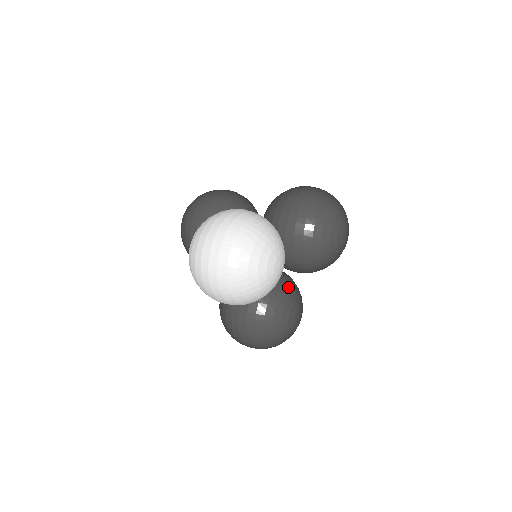
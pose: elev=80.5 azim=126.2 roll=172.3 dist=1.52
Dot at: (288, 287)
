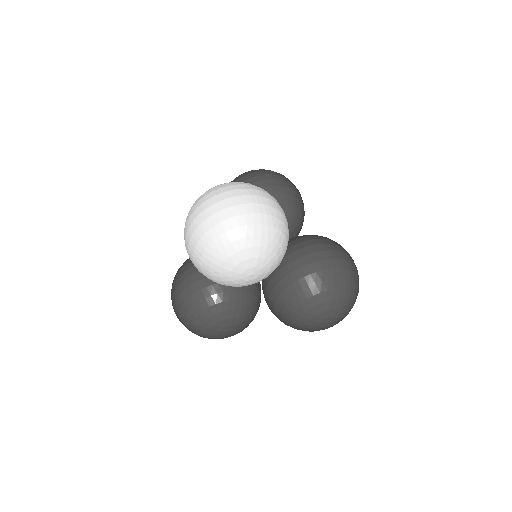
Dot at: (247, 303)
